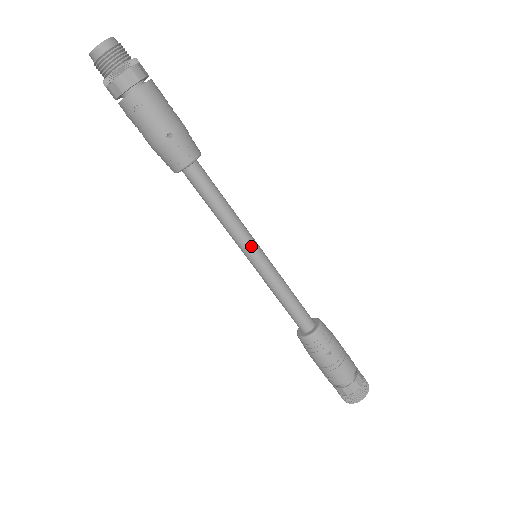
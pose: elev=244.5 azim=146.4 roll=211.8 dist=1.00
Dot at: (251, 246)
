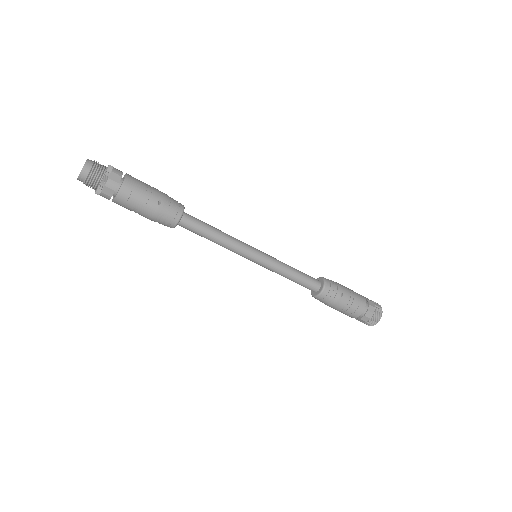
Dot at: (250, 250)
